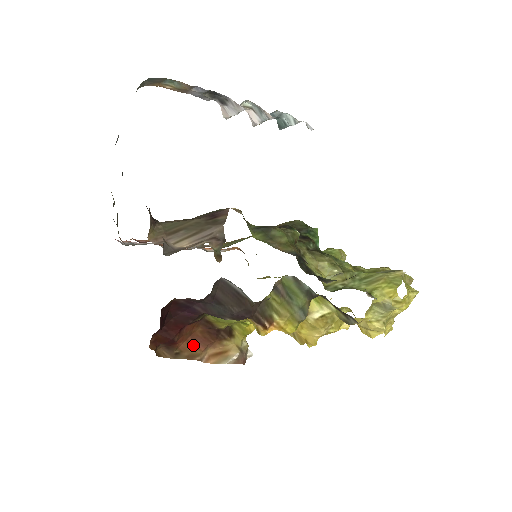
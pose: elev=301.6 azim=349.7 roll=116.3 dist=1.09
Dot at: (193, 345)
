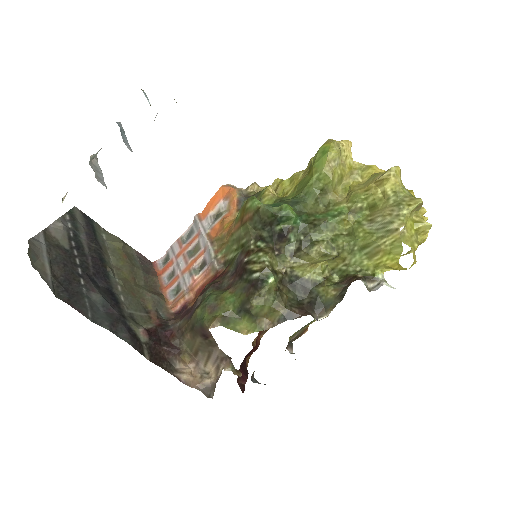
Dot at: occluded
